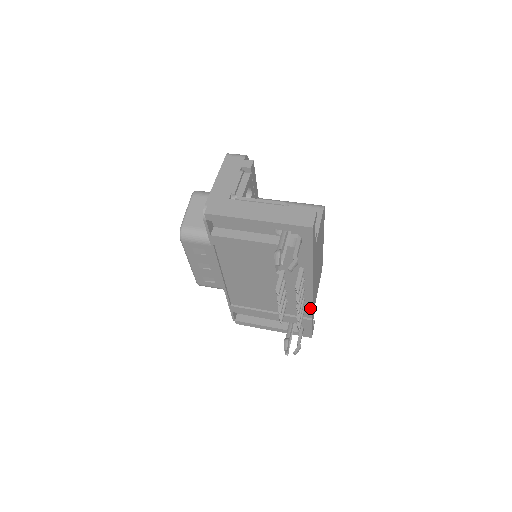
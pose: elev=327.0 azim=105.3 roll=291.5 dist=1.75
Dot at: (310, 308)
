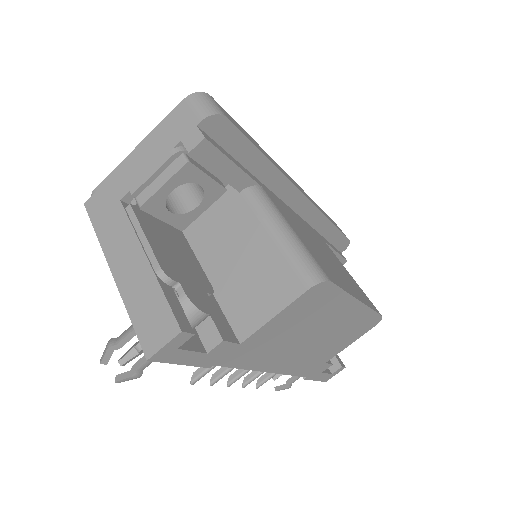
Dot at: occluded
